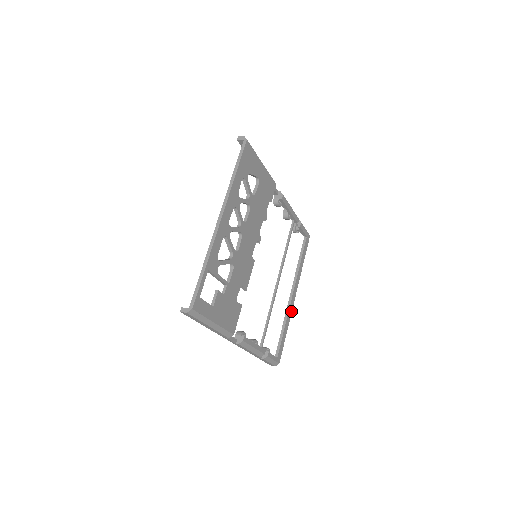
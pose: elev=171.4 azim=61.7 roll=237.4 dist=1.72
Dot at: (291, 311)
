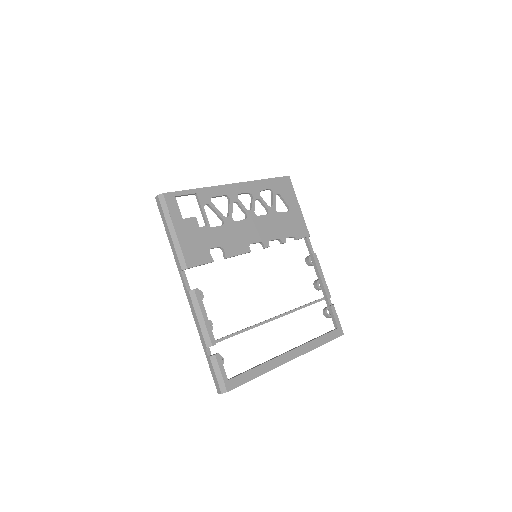
Dot at: (277, 365)
